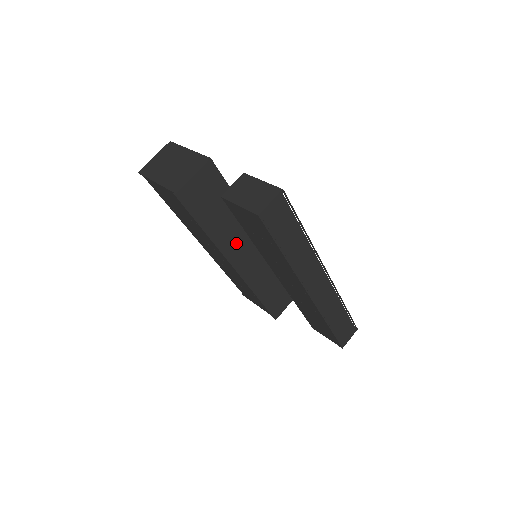
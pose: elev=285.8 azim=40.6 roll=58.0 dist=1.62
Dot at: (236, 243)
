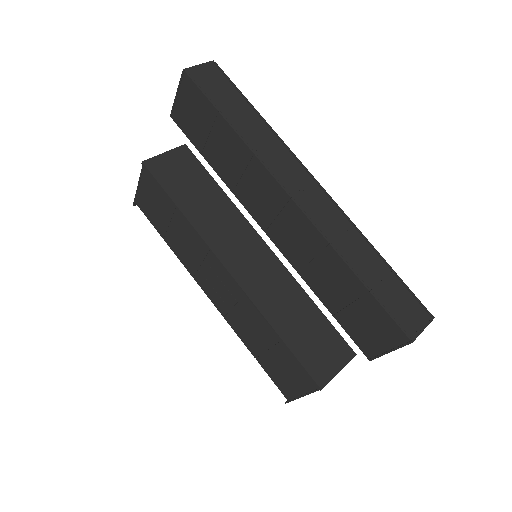
Dot at: (226, 238)
